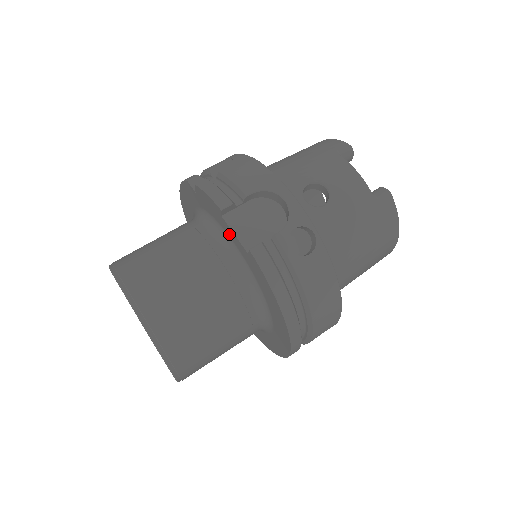
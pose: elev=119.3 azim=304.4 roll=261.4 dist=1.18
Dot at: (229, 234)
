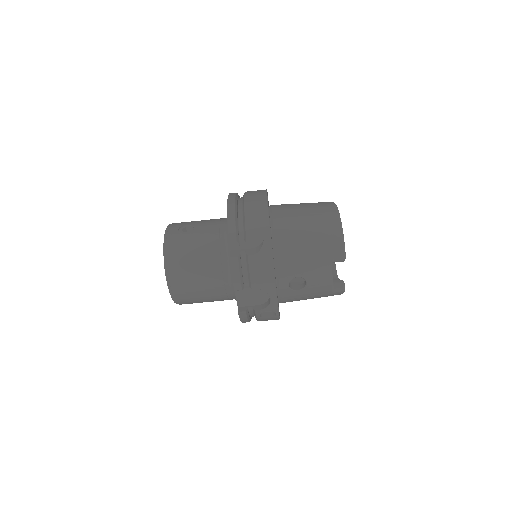
Dot at: occluded
